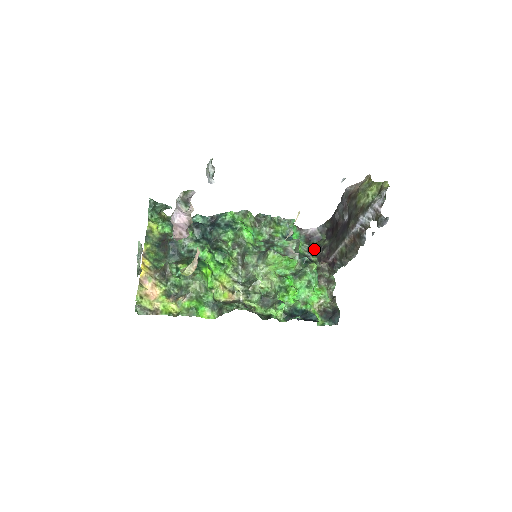
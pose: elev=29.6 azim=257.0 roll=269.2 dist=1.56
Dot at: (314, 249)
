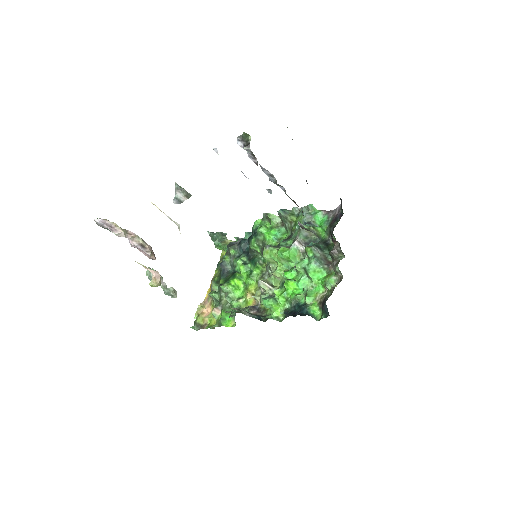
Dot at: (332, 230)
